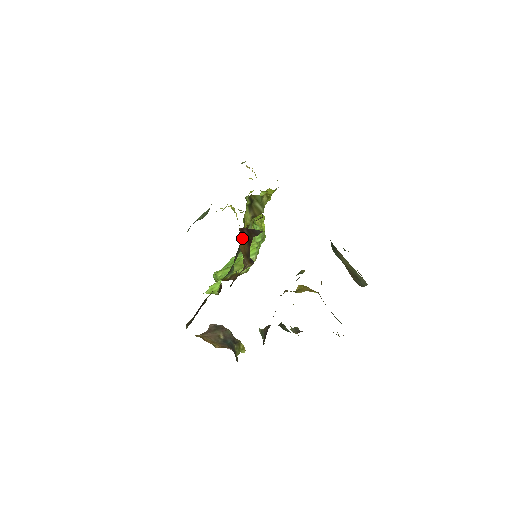
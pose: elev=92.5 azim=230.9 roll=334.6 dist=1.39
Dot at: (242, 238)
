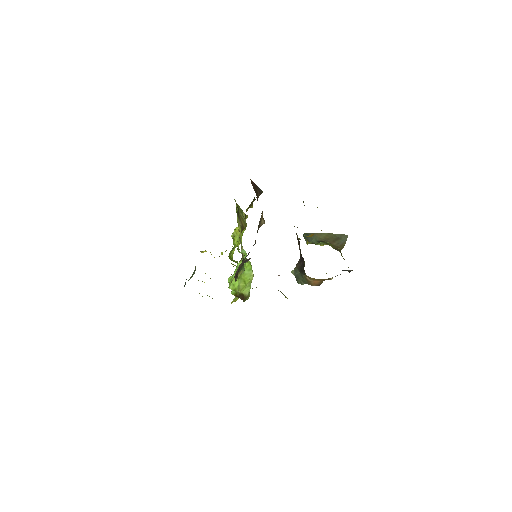
Dot at: occluded
